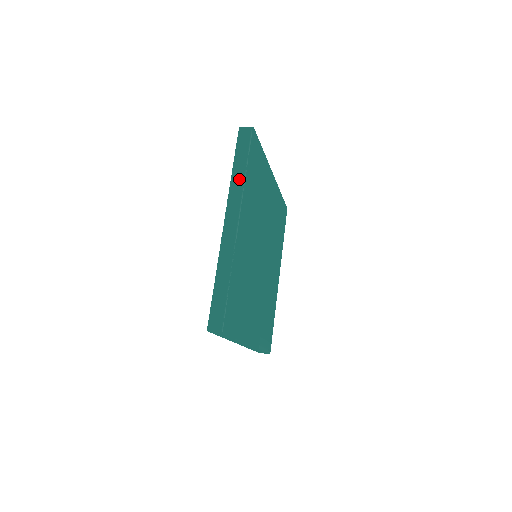
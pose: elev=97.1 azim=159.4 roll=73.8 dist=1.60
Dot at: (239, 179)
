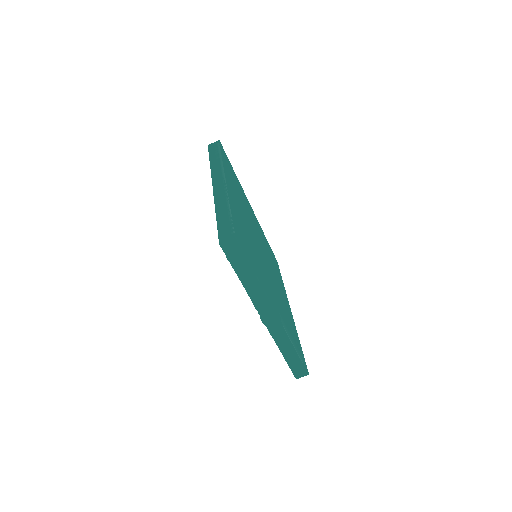
Dot at: (217, 163)
